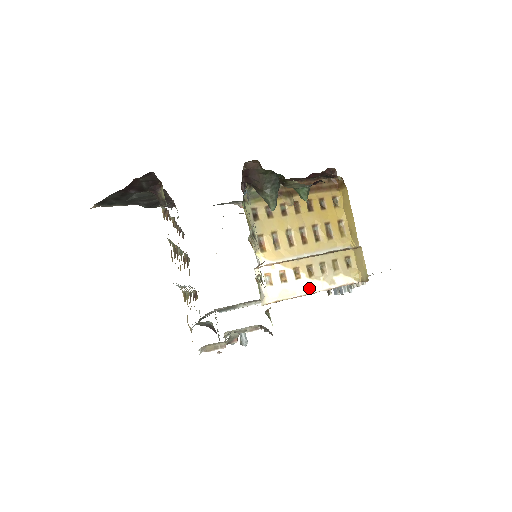
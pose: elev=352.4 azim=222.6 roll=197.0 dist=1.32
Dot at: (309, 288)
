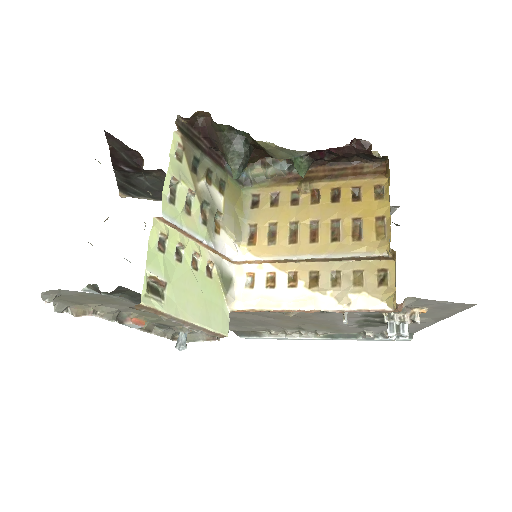
Dot at: (303, 302)
